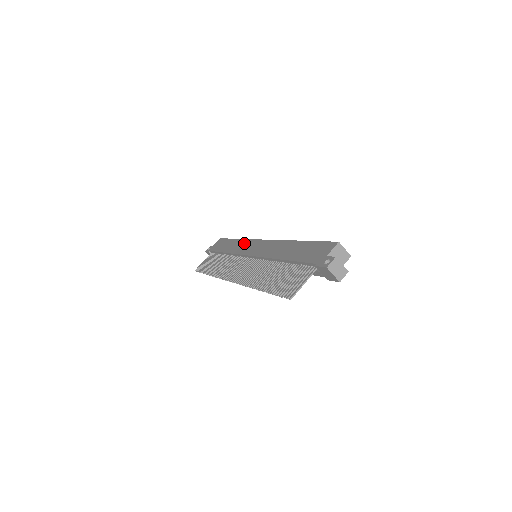
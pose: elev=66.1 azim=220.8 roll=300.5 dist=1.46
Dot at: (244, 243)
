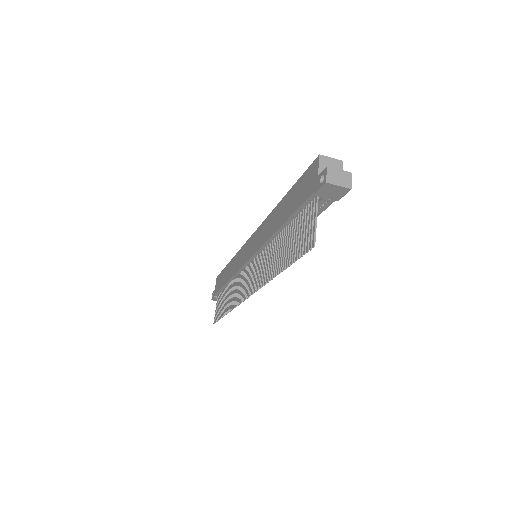
Dot at: (238, 257)
